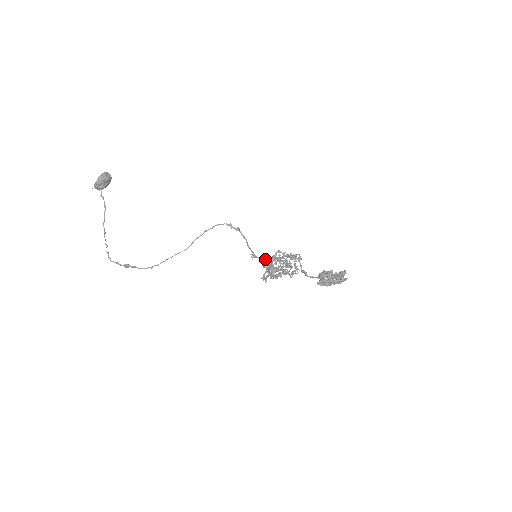
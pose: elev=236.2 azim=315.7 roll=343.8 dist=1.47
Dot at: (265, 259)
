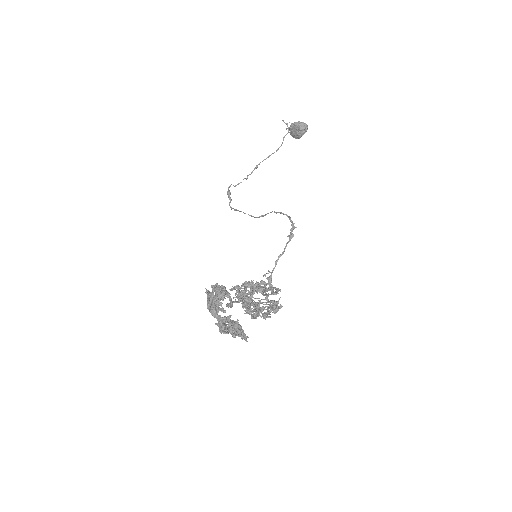
Dot at: occluded
